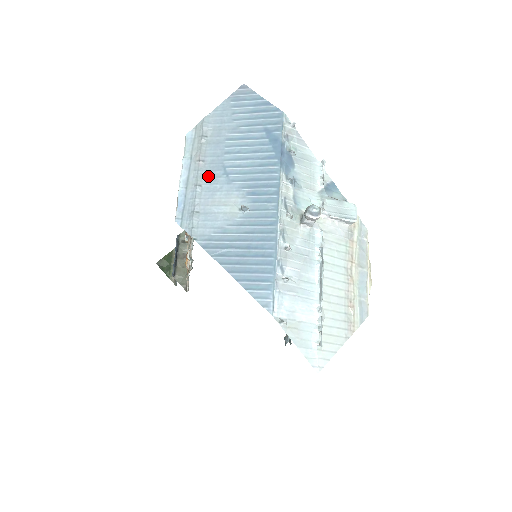
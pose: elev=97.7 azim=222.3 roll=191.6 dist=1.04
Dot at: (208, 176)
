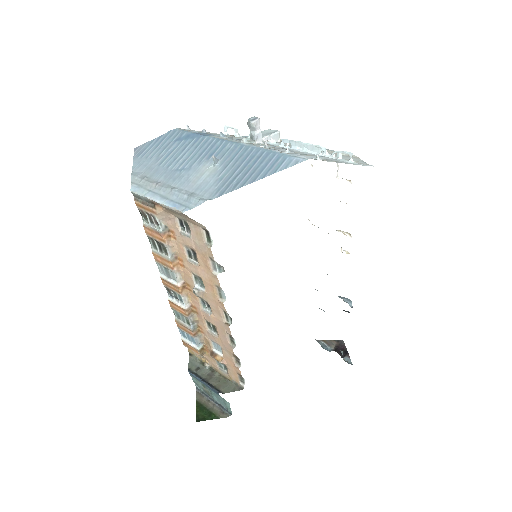
Dot at: (173, 182)
